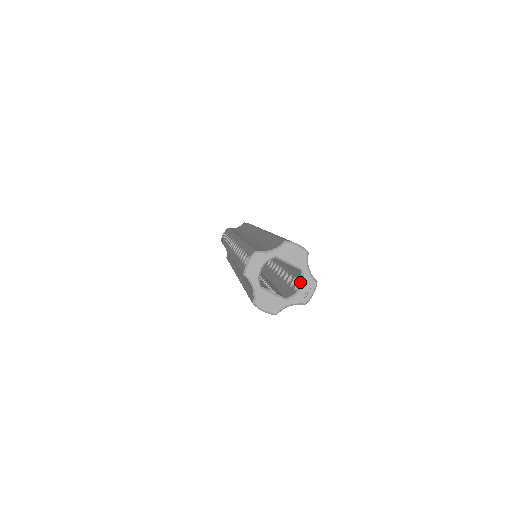
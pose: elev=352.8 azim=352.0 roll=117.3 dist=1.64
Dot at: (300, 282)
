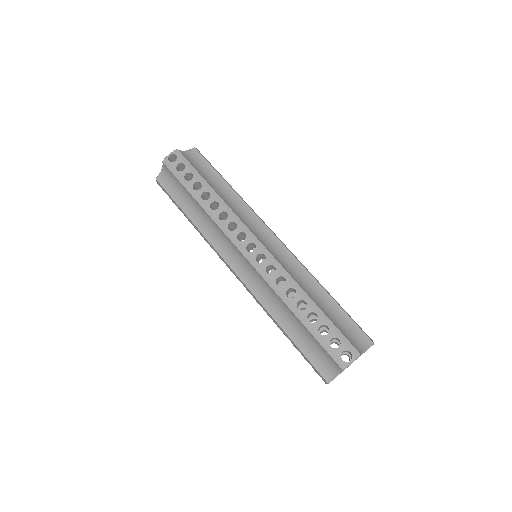
Dot at: occluded
